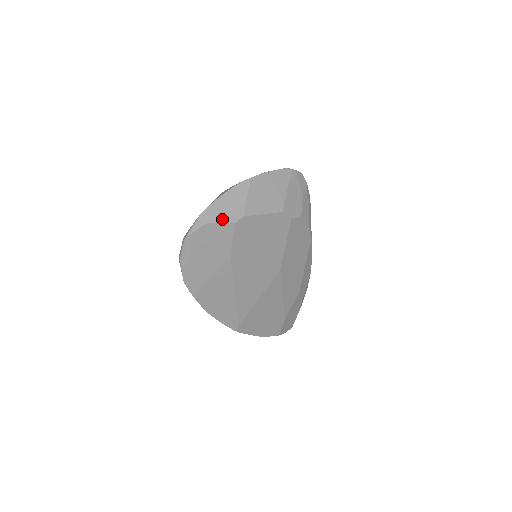
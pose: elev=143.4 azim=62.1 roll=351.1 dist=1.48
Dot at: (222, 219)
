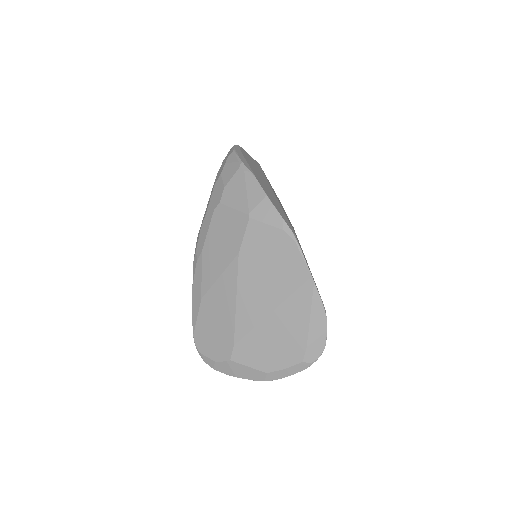
Dot at: occluded
